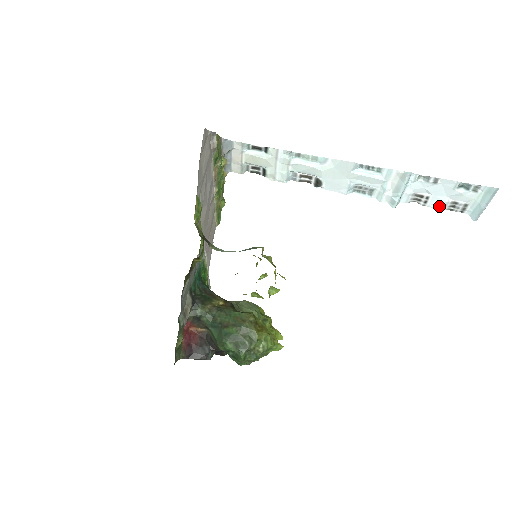
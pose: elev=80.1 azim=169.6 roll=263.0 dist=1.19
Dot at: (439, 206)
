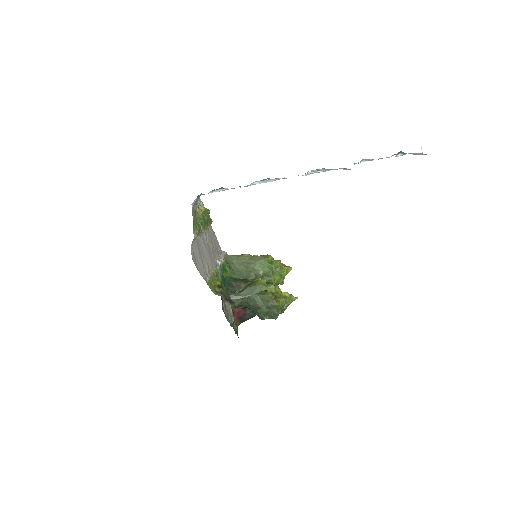
Dot at: occluded
